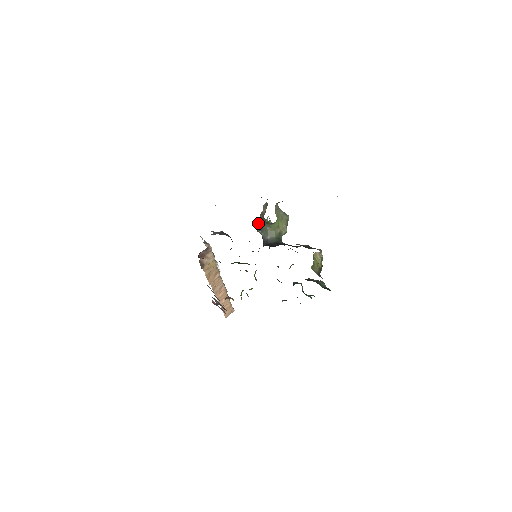
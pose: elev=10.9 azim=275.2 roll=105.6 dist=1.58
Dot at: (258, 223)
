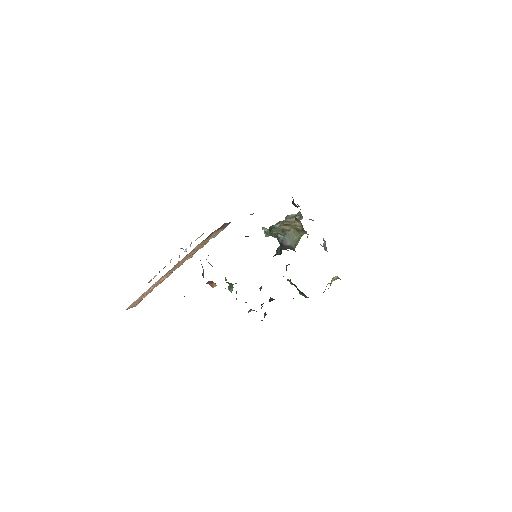
Dot at: (274, 228)
